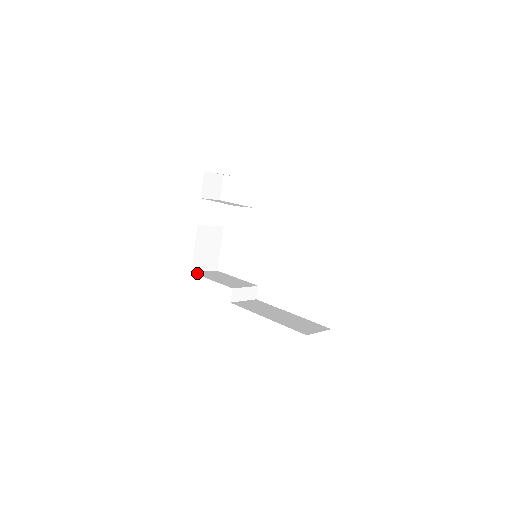
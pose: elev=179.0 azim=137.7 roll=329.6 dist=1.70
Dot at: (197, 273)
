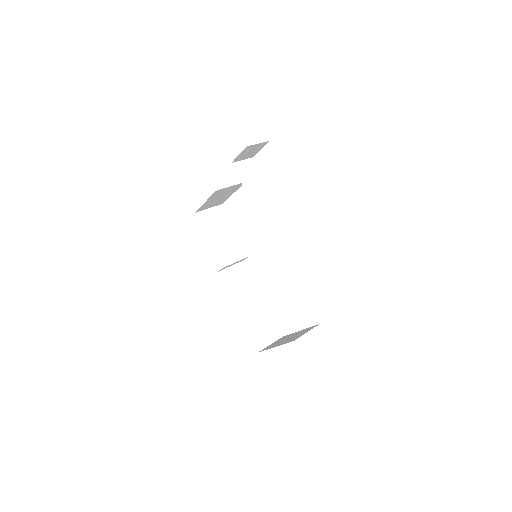
Dot at: (200, 217)
